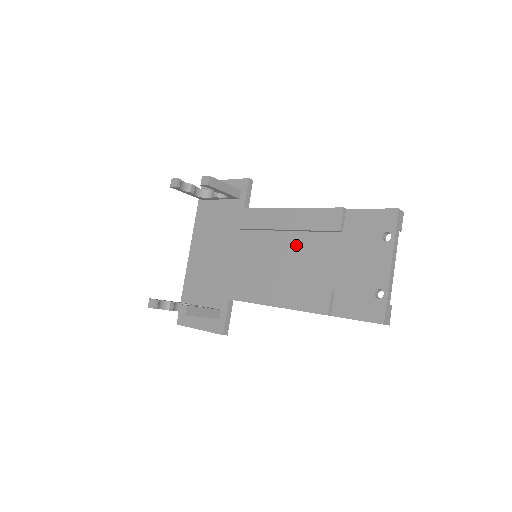
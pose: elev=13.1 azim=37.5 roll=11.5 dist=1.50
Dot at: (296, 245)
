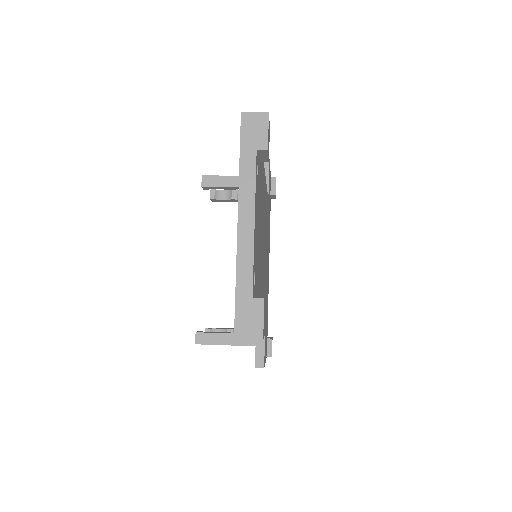
Dot at: occluded
